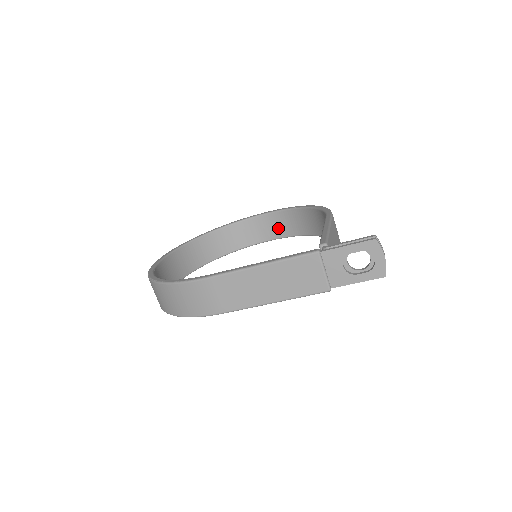
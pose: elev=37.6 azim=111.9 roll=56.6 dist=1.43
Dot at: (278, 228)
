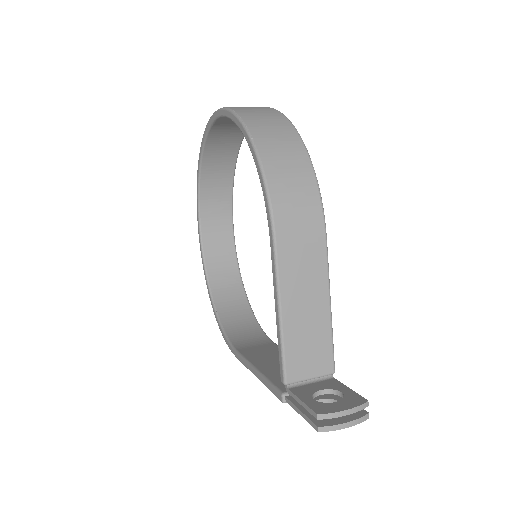
Dot at: occluded
